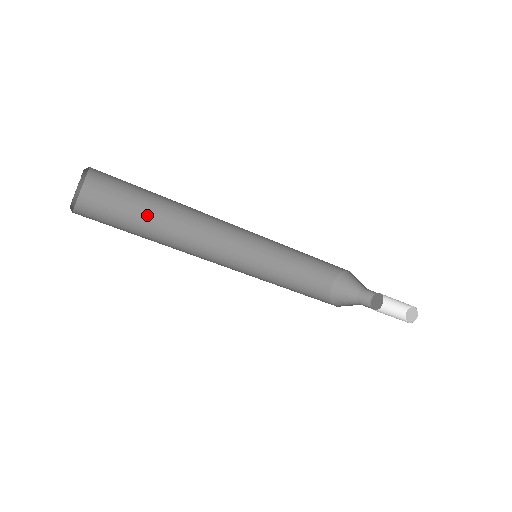
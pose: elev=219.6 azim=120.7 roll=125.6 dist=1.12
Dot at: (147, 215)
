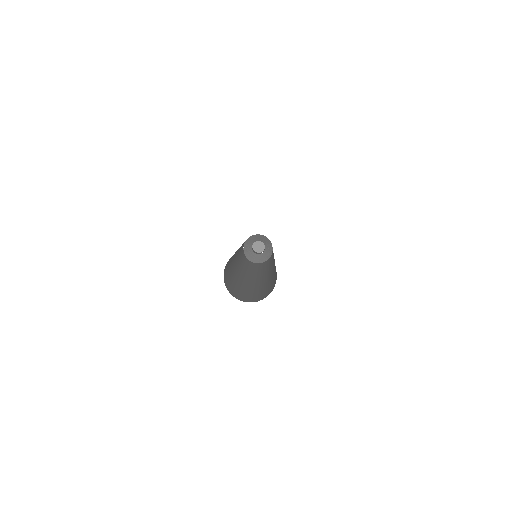
Dot at: occluded
